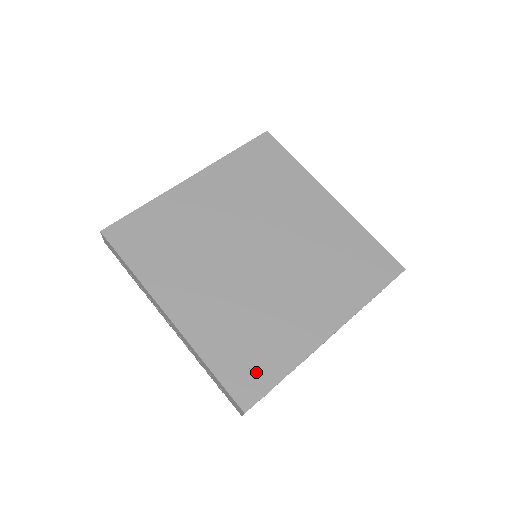
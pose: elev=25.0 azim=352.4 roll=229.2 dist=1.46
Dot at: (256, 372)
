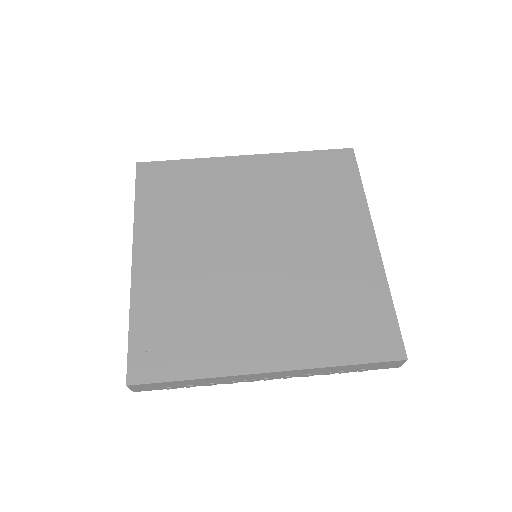
Dot at: (166, 356)
